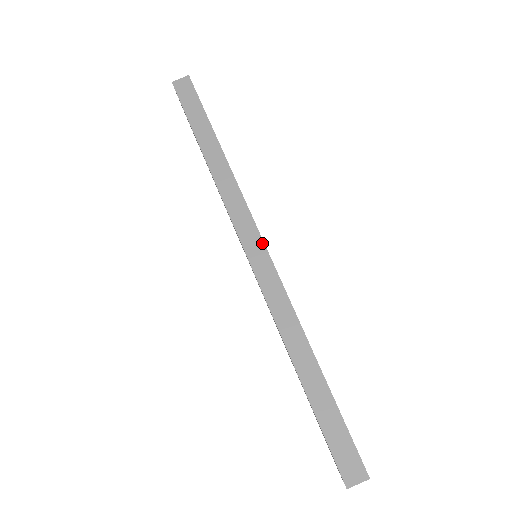
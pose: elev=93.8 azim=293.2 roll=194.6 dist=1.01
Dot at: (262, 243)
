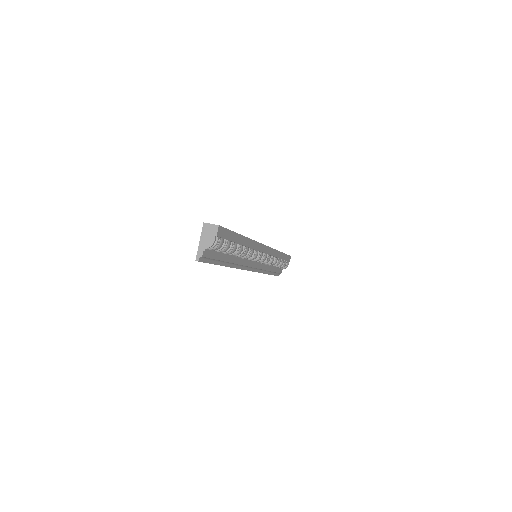
Dot at: (264, 245)
